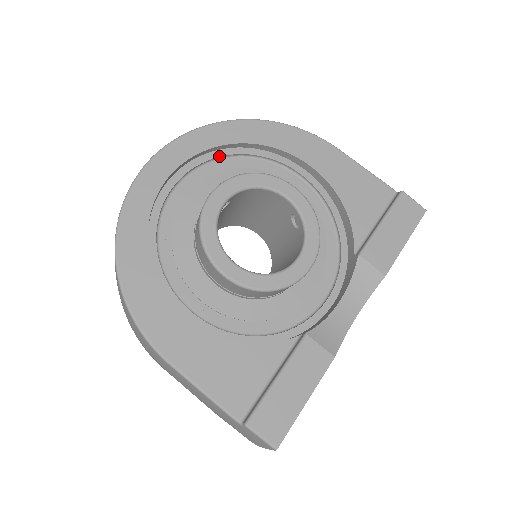
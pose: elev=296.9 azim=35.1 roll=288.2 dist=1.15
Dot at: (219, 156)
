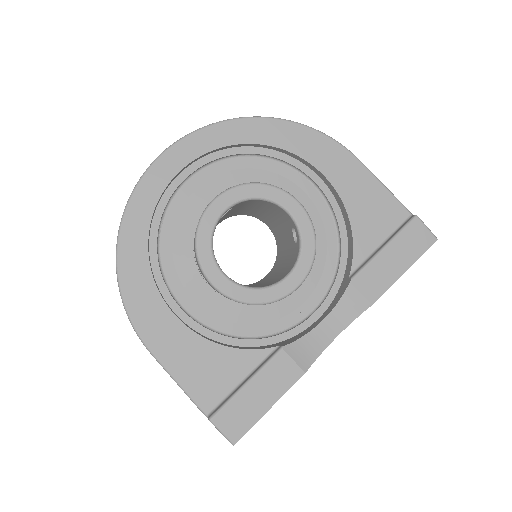
Dot at: (233, 154)
